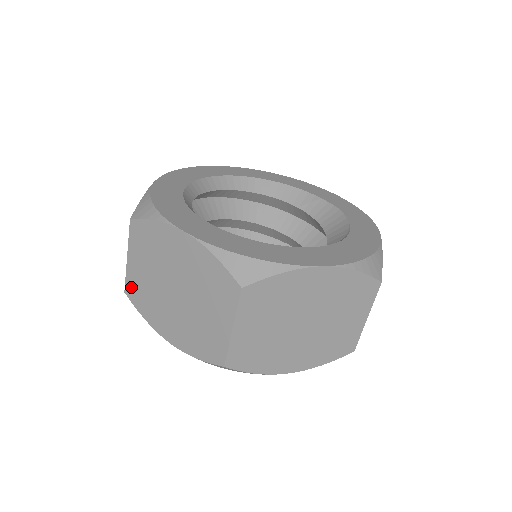
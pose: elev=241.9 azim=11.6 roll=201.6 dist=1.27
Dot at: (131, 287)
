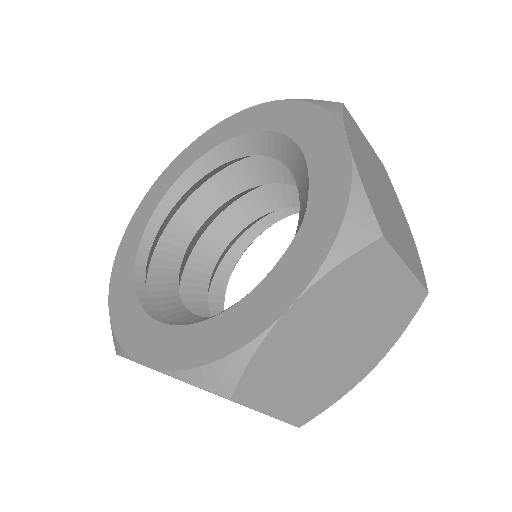
Dot at: occluded
